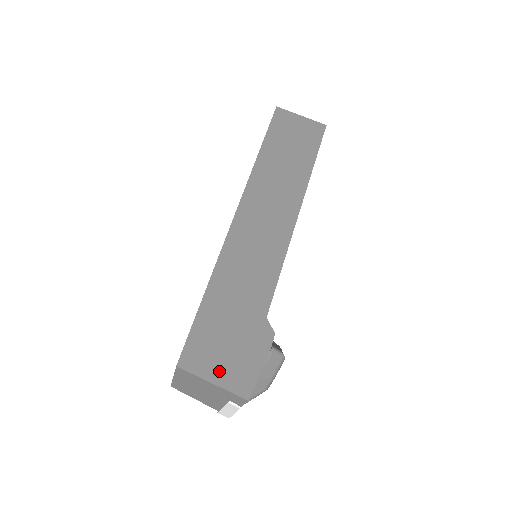
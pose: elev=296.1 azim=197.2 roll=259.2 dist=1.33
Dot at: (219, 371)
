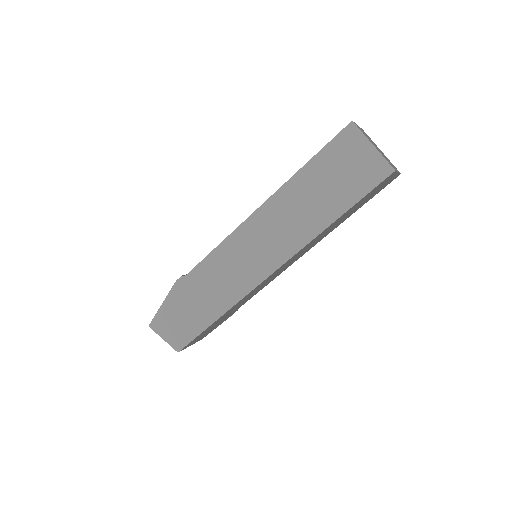
Dot at: occluded
